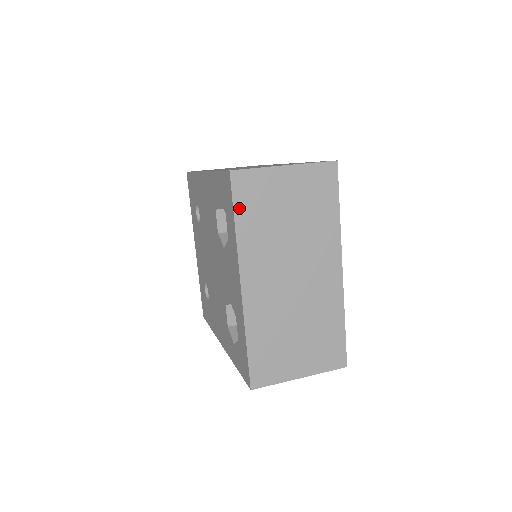
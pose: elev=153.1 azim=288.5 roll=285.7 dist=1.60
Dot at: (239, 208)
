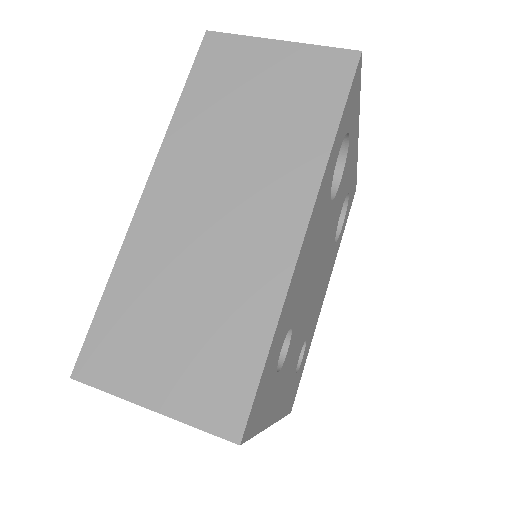
Dot at: occluded
